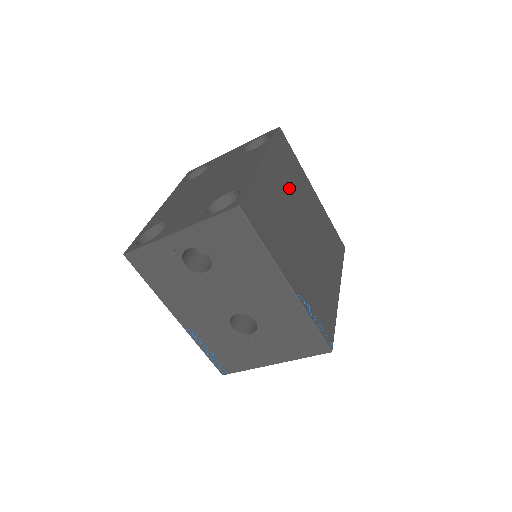
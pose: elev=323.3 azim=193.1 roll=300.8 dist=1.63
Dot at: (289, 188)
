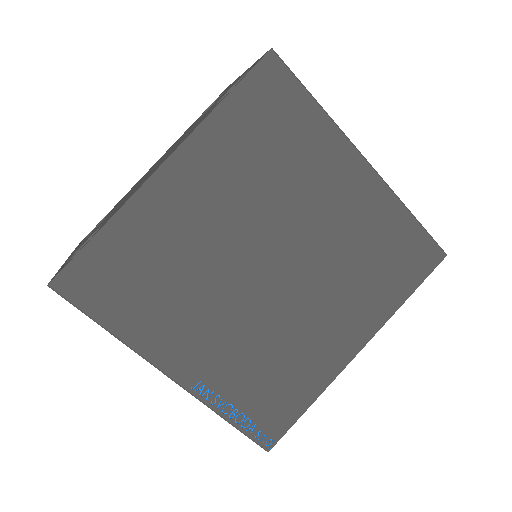
Dot at: (248, 193)
